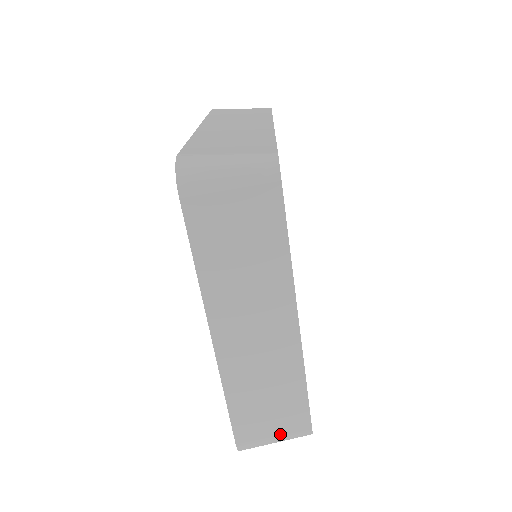
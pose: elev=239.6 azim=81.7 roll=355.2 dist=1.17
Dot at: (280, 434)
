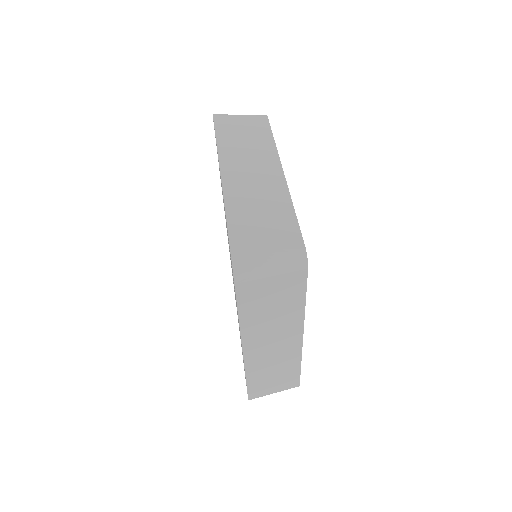
Dot at: (274, 247)
